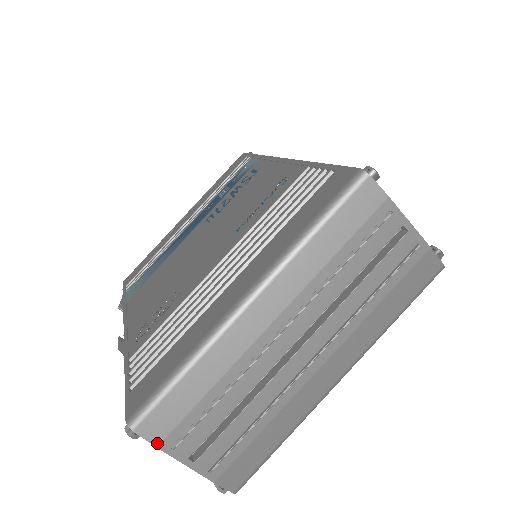
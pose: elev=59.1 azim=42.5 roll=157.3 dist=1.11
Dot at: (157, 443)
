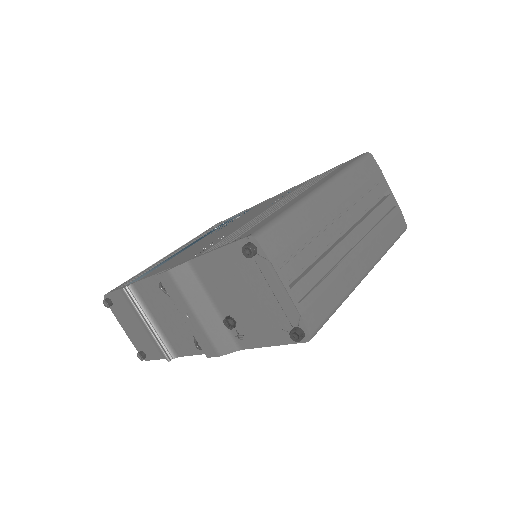
Dot at: (271, 258)
